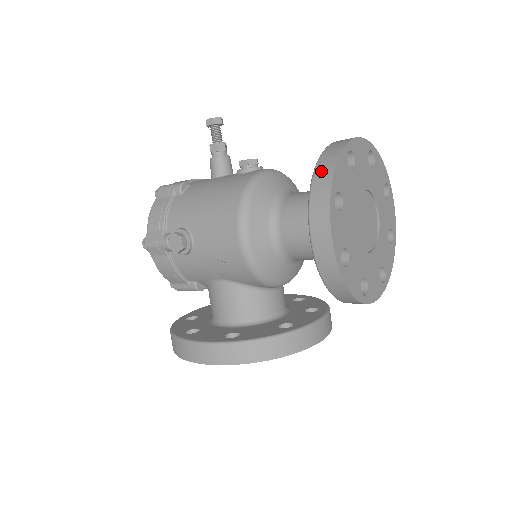
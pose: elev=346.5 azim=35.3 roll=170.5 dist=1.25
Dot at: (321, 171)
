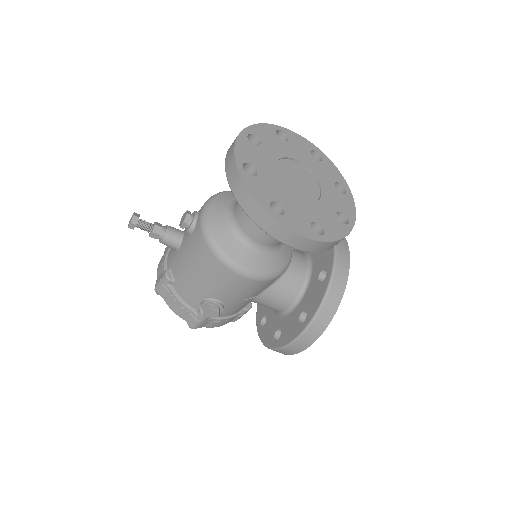
Dot at: (246, 205)
